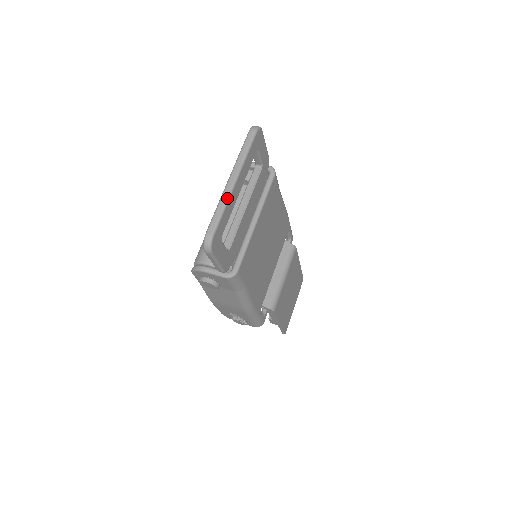
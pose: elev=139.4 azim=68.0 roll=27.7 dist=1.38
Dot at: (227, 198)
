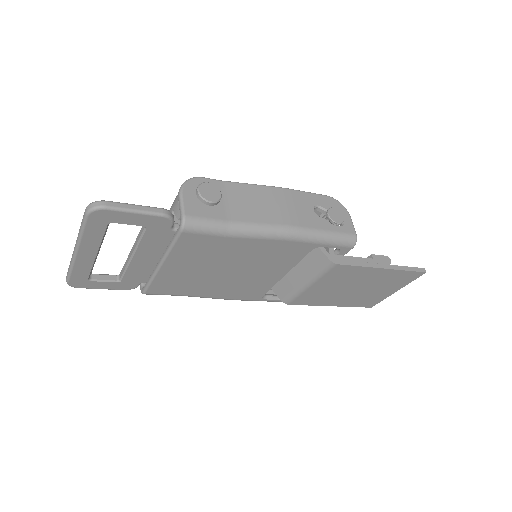
Dot at: (72, 262)
